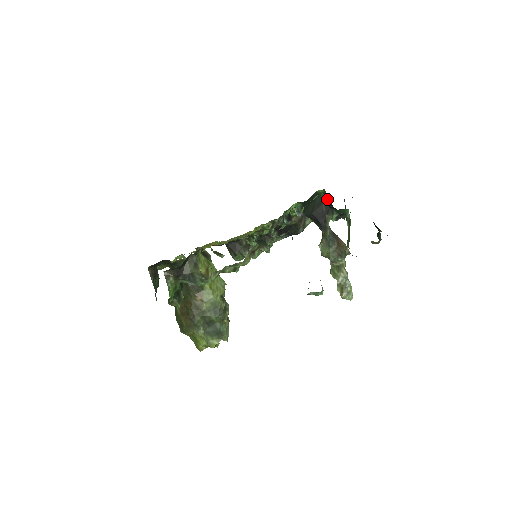
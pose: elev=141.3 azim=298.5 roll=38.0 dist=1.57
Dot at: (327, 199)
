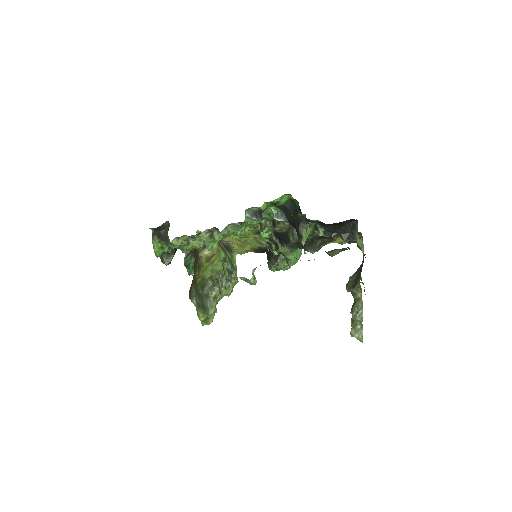
Dot at: (299, 207)
